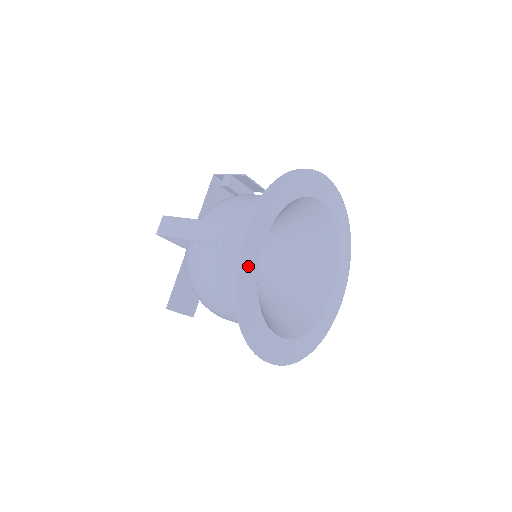
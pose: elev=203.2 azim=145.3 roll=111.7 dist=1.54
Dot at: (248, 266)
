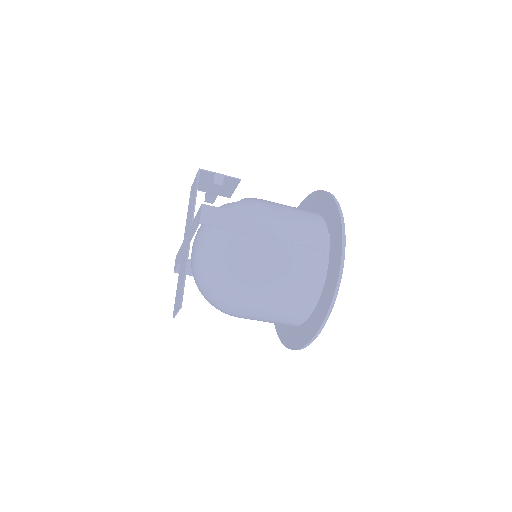
Dot at: occluded
